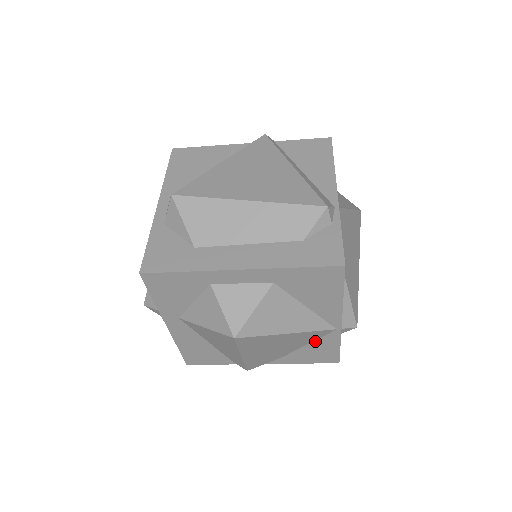
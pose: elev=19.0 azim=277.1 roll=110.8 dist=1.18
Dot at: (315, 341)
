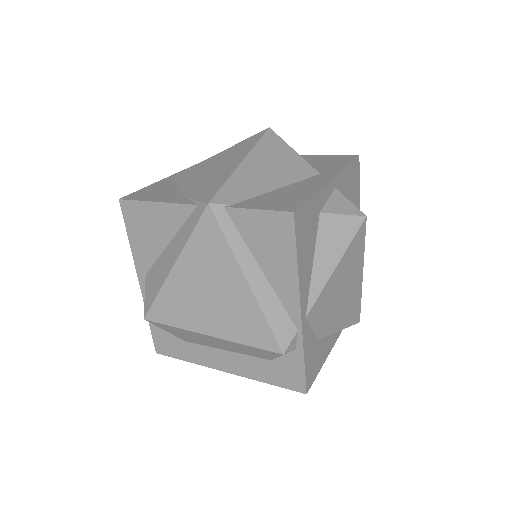
Dot at: occluded
